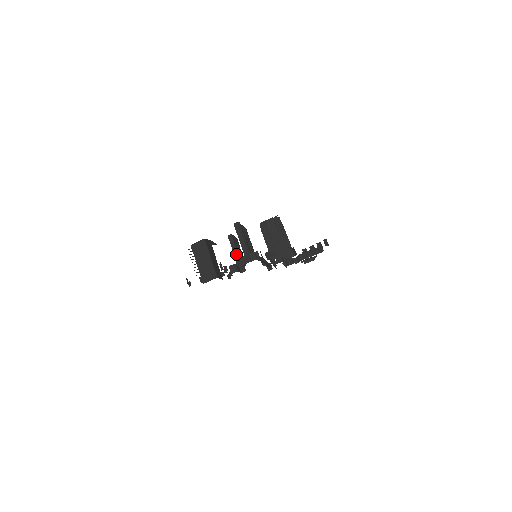
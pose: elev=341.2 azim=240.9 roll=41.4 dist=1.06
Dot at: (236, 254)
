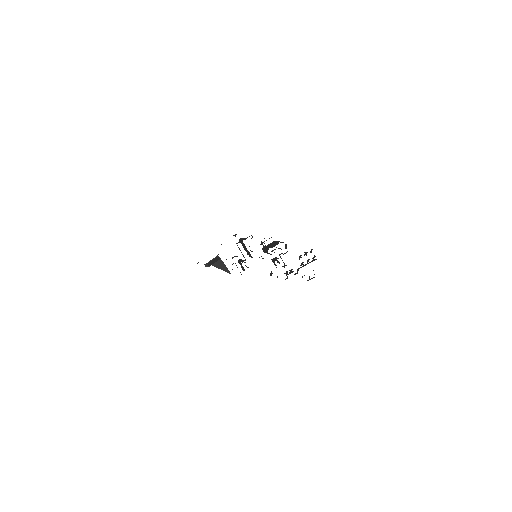
Dot at: (241, 261)
